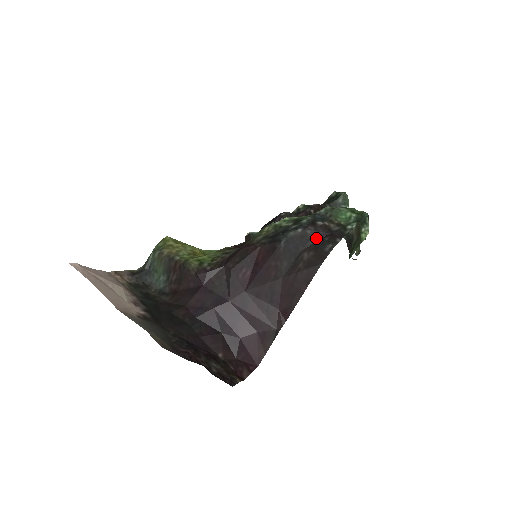
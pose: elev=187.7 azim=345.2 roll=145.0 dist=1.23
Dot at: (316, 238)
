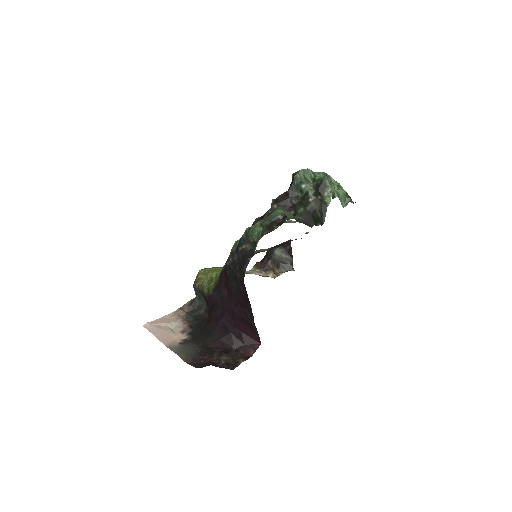
Dot at: (240, 262)
